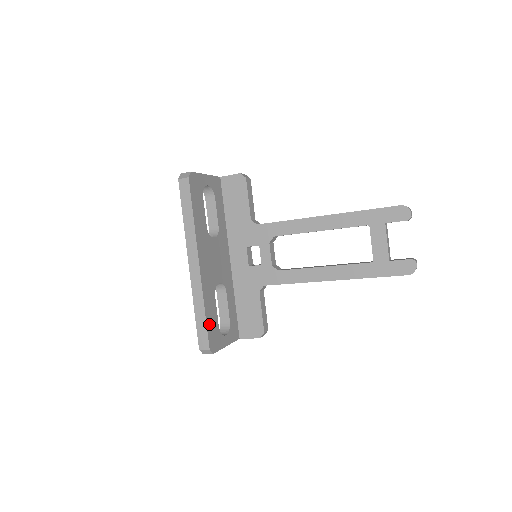
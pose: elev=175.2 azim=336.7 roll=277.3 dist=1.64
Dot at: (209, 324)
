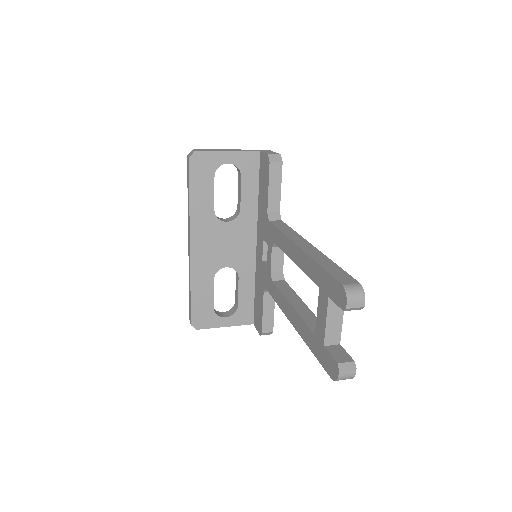
Dot at: (196, 303)
